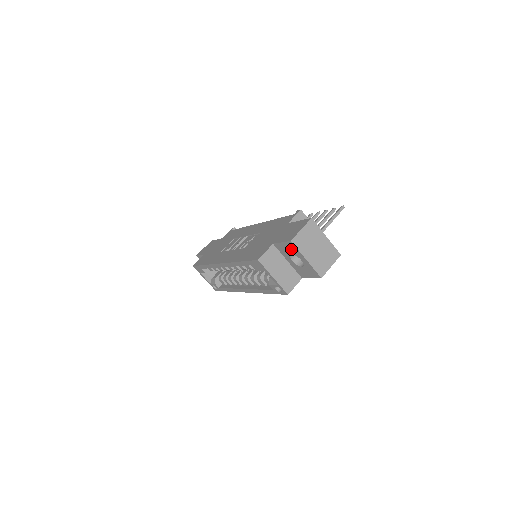
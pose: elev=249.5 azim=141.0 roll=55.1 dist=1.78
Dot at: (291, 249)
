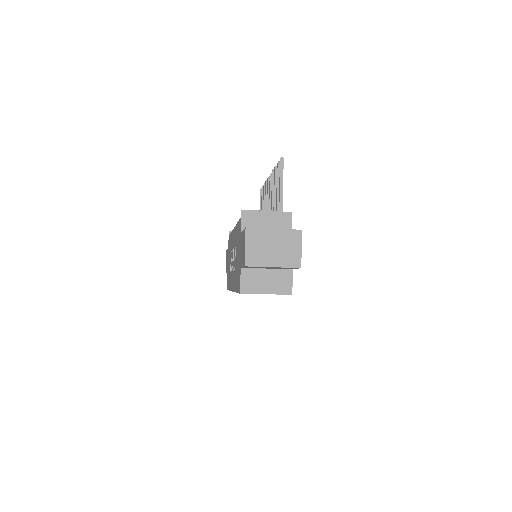
Dot at: occluded
